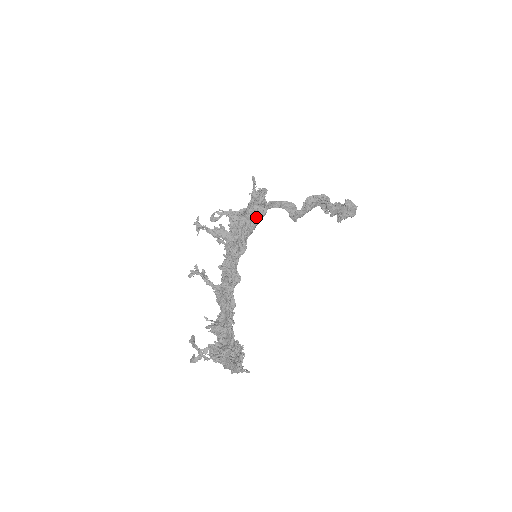
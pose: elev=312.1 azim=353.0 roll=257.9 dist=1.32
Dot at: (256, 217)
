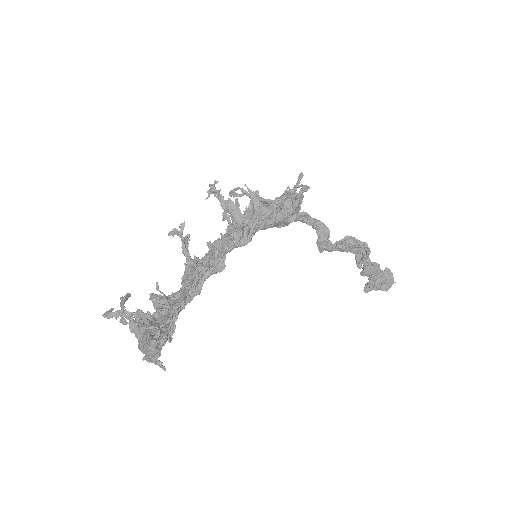
Dot at: (280, 215)
